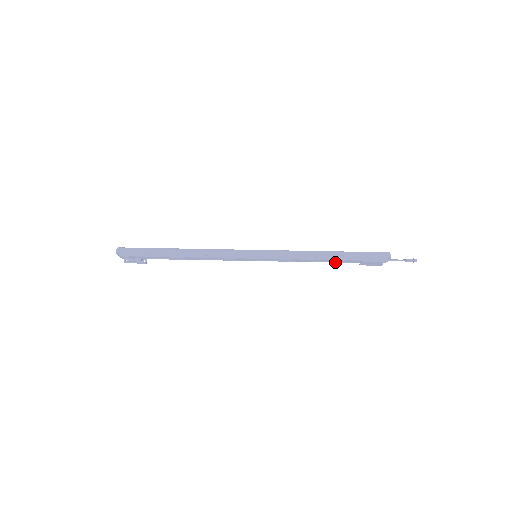
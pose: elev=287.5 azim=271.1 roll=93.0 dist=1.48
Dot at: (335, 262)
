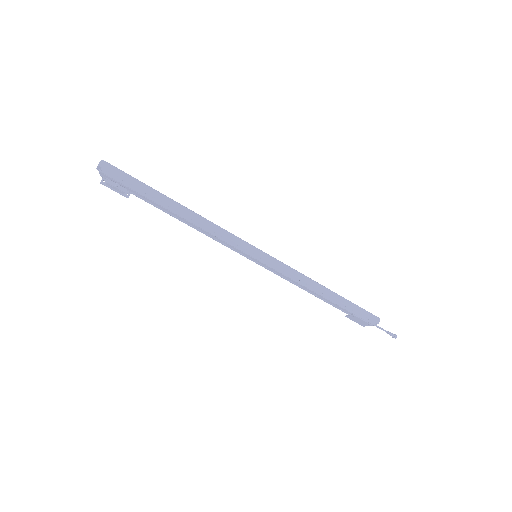
Dot at: (327, 302)
